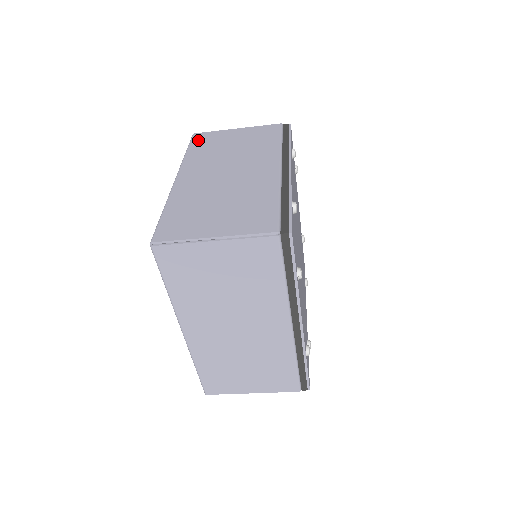
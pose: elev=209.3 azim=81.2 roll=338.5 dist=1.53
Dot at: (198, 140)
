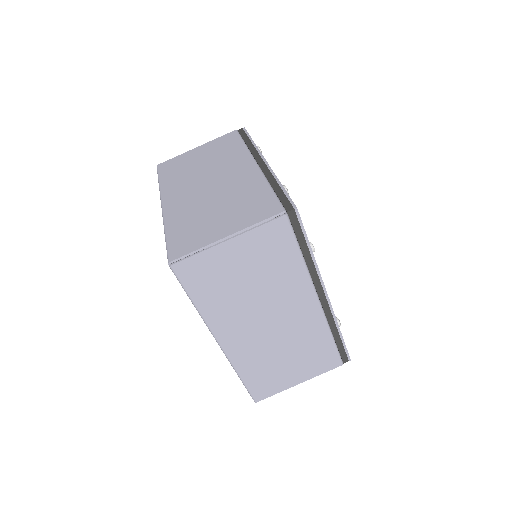
Dot at: (165, 168)
